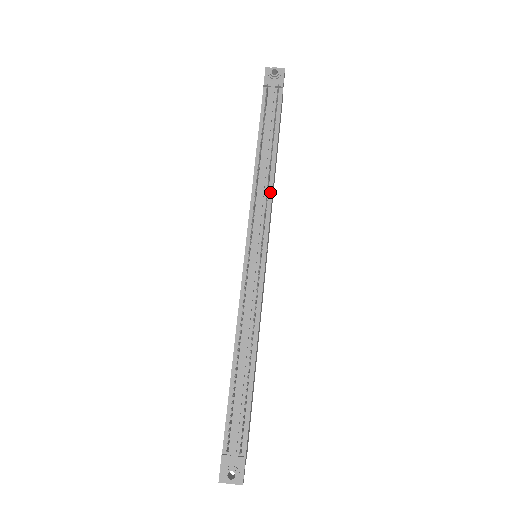
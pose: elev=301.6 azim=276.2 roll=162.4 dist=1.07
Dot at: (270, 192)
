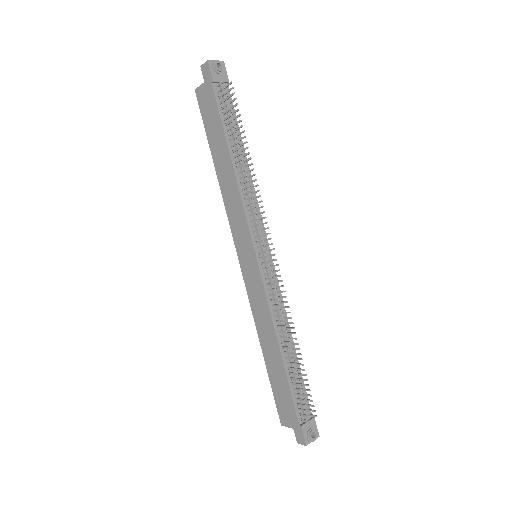
Dot at: (254, 194)
